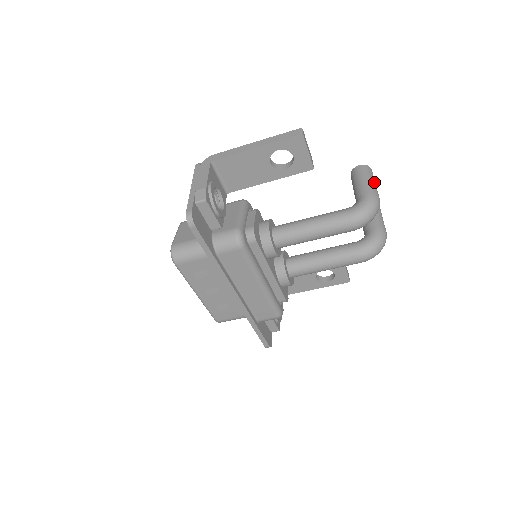
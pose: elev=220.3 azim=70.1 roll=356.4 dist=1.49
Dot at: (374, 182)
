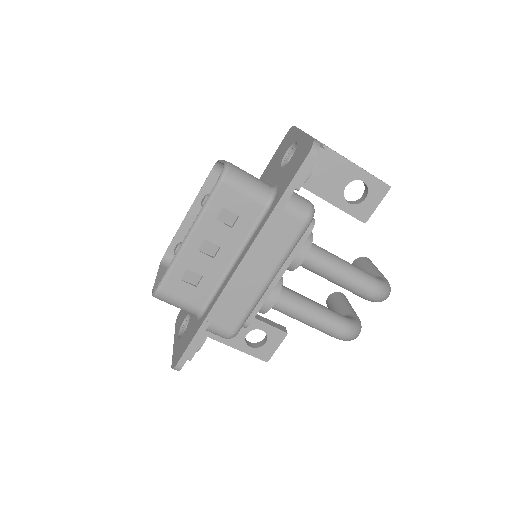
Dot at: occluded
